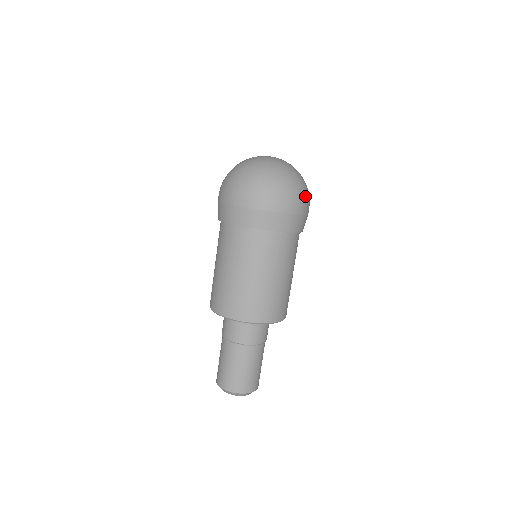
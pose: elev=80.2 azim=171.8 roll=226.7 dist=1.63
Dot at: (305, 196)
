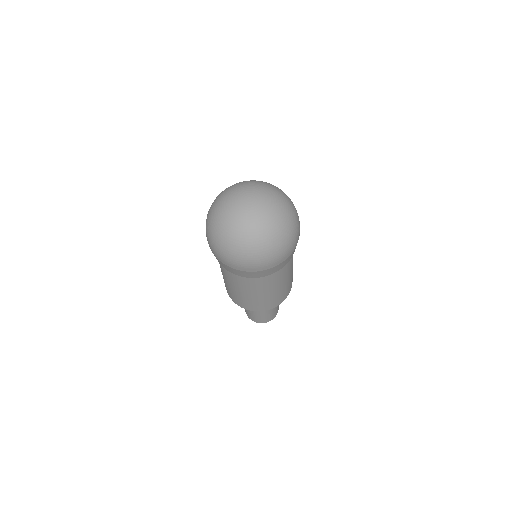
Dot at: (283, 249)
